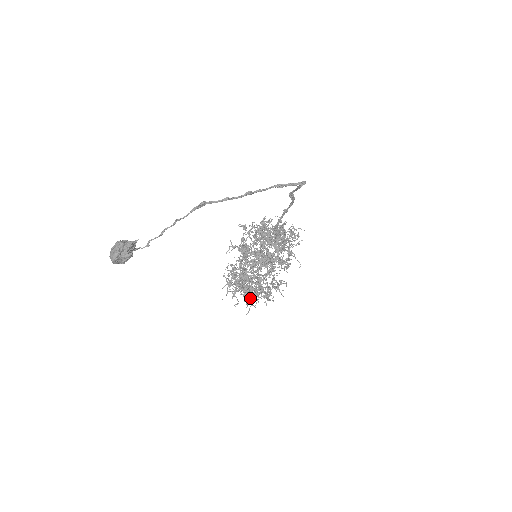
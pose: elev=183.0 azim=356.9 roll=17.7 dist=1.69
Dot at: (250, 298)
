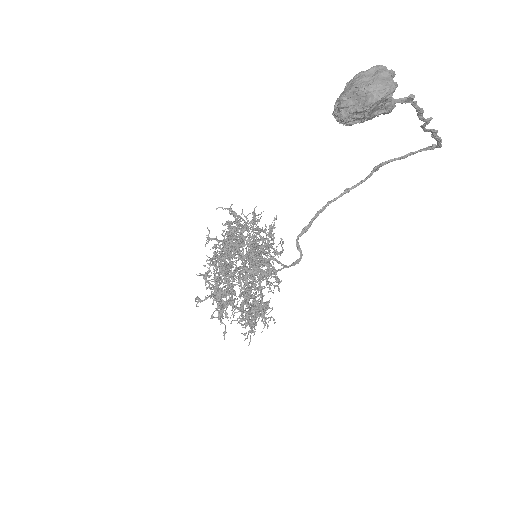
Dot at: (264, 316)
